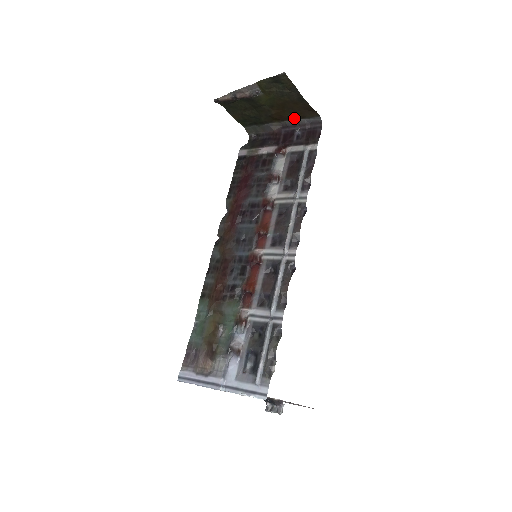
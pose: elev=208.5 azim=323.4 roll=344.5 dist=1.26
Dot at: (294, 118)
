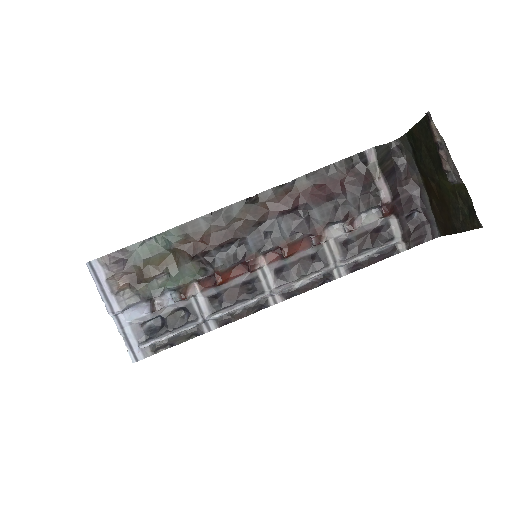
Dot at: (432, 205)
